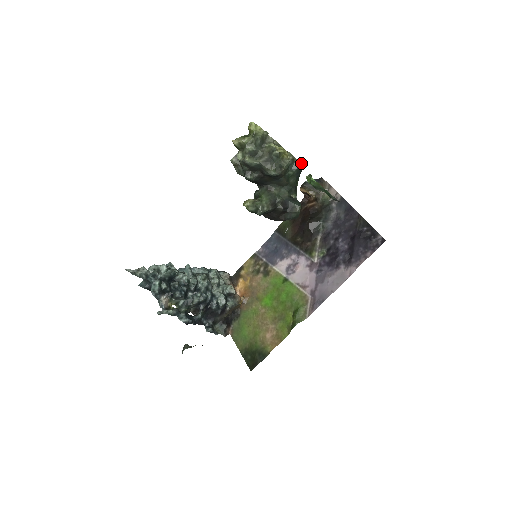
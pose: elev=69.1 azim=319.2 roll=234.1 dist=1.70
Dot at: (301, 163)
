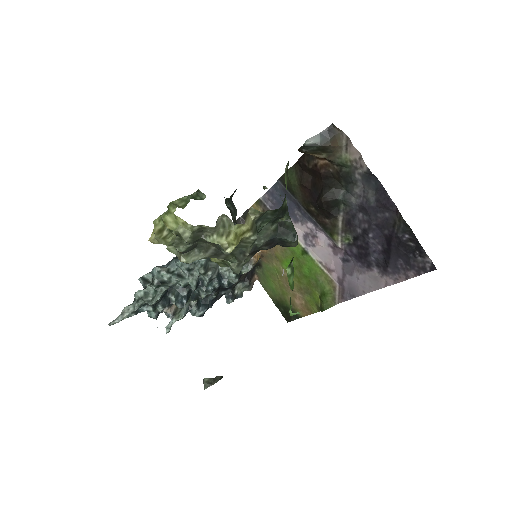
Dot at: (279, 208)
